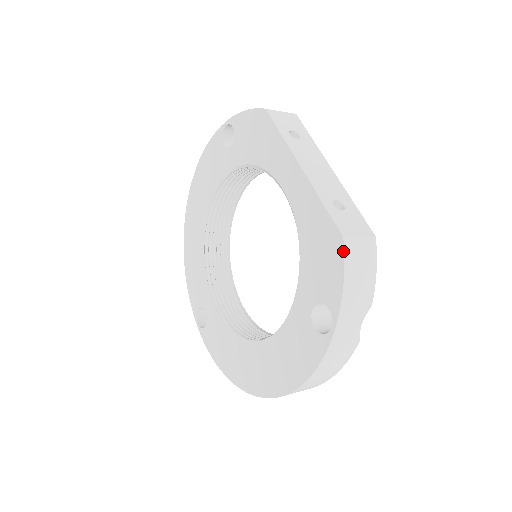
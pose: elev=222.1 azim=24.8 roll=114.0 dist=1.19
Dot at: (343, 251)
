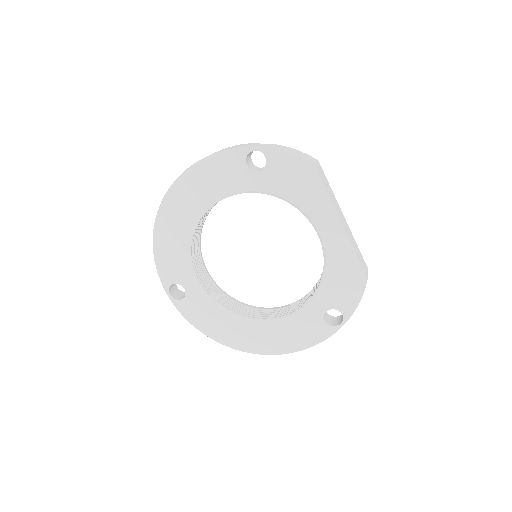
Dot at: (365, 286)
